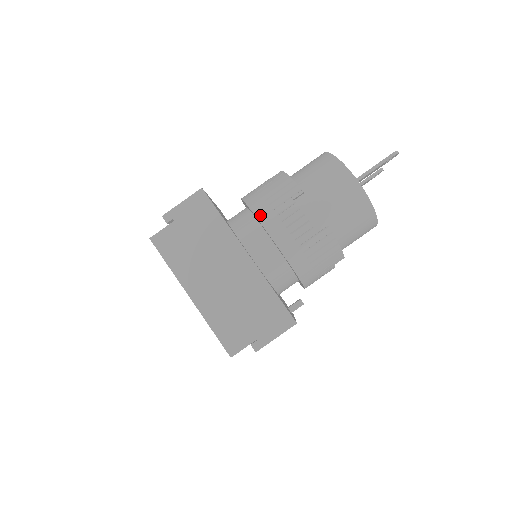
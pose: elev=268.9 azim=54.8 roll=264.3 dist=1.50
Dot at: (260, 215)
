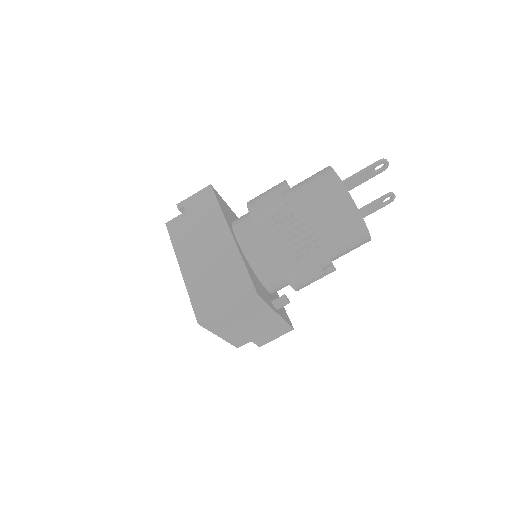
Dot at: (251, 206)
